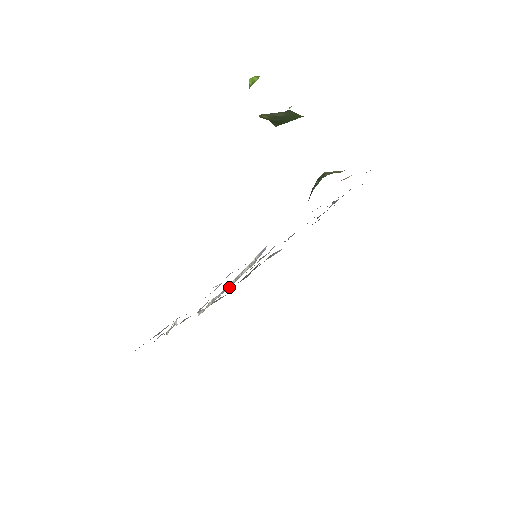
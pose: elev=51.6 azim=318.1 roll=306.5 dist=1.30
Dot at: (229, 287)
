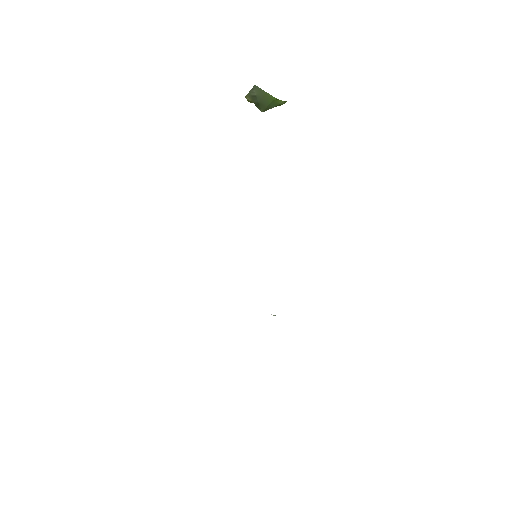
Dot at: occluded
